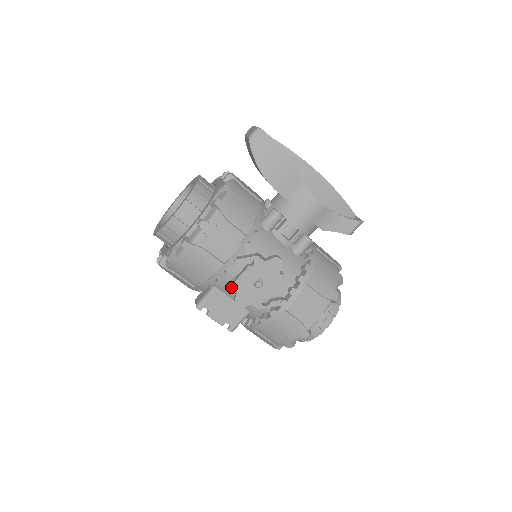
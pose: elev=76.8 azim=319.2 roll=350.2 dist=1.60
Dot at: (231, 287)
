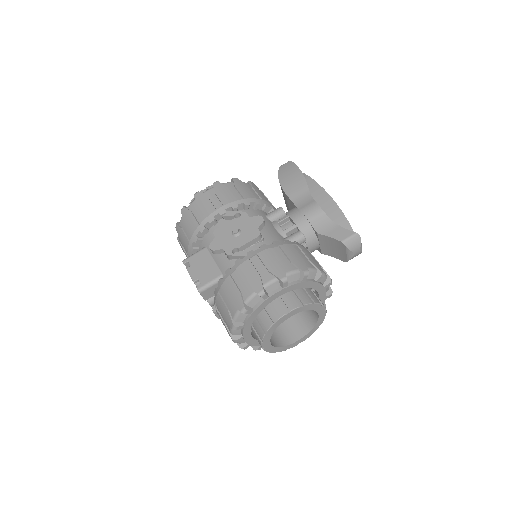
Dot at: occluded
